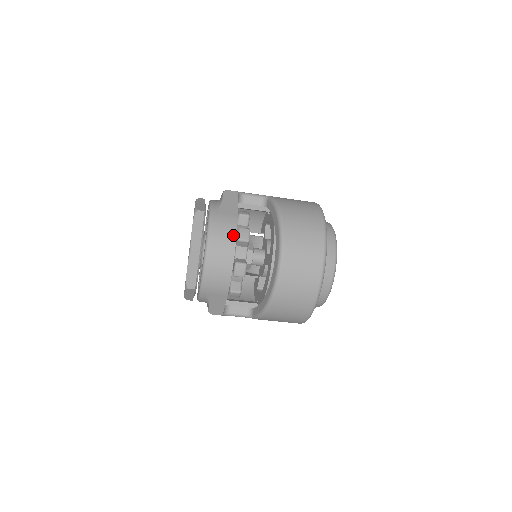
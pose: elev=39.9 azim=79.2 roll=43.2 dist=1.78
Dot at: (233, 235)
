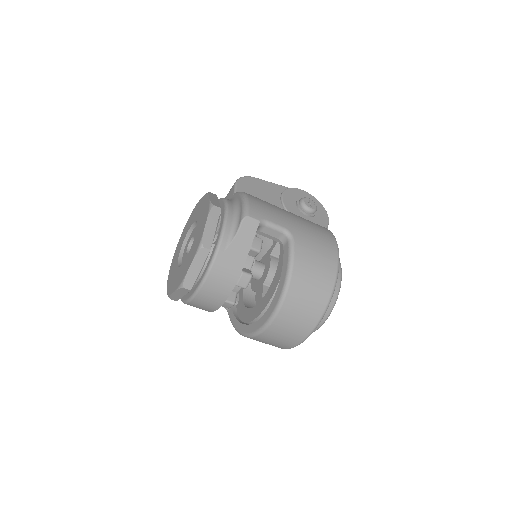
Dot at: (231, 286)
